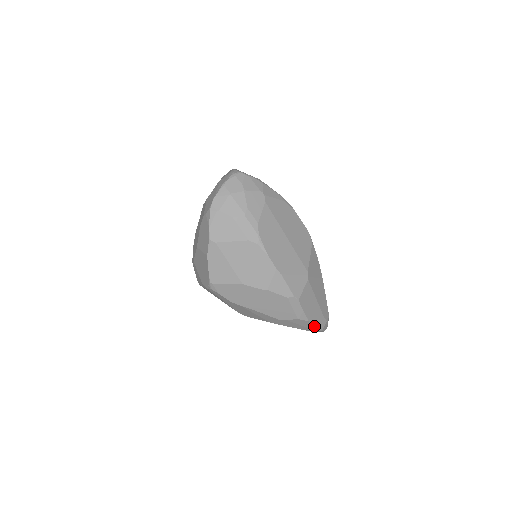
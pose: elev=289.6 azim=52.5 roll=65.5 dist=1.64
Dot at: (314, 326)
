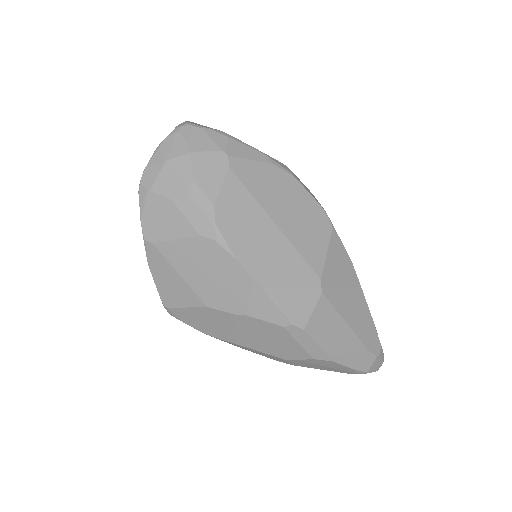
Dot at: (348, 367)
